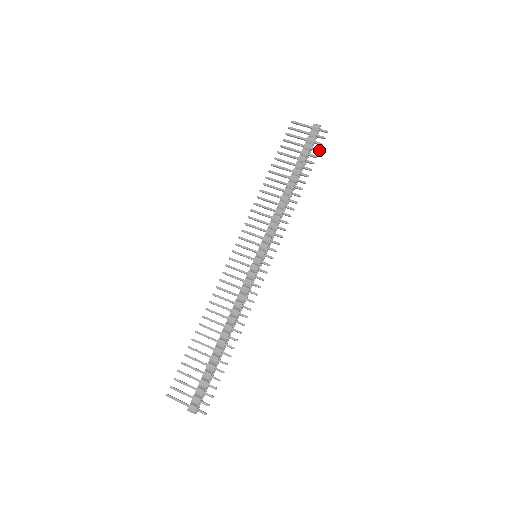
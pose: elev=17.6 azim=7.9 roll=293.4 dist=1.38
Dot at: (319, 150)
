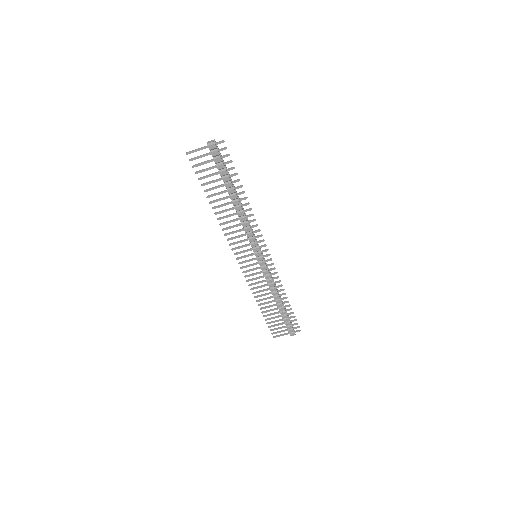
Dot at: occluded
